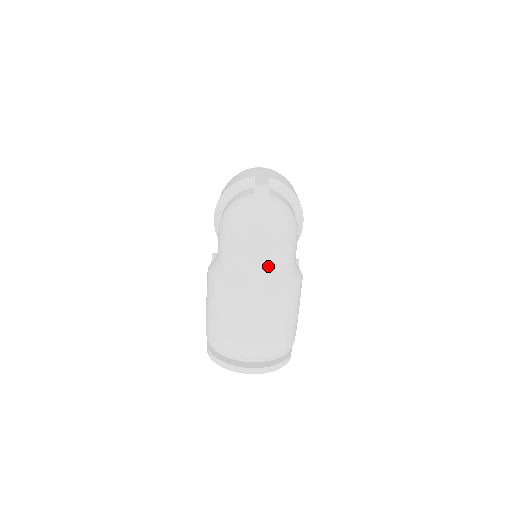
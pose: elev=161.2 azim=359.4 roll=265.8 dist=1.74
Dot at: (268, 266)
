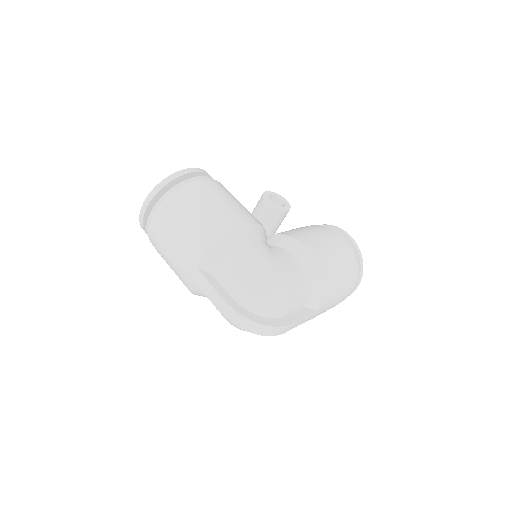
Dot at: (300, 306)
